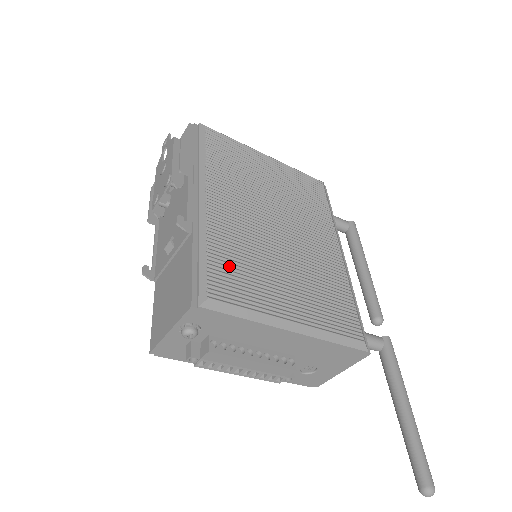
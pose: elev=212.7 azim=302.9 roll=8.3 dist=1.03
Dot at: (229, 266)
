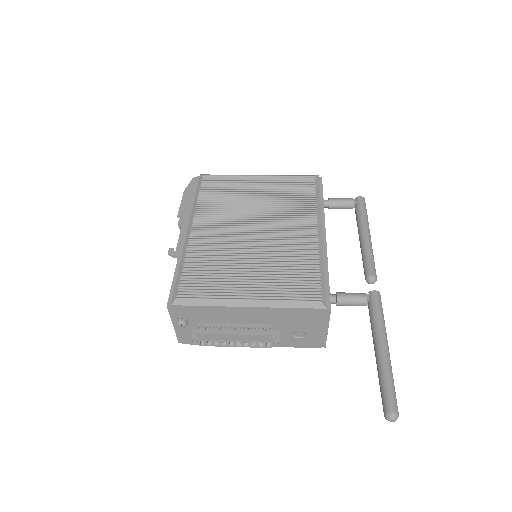
Dot at: (199, 273)
